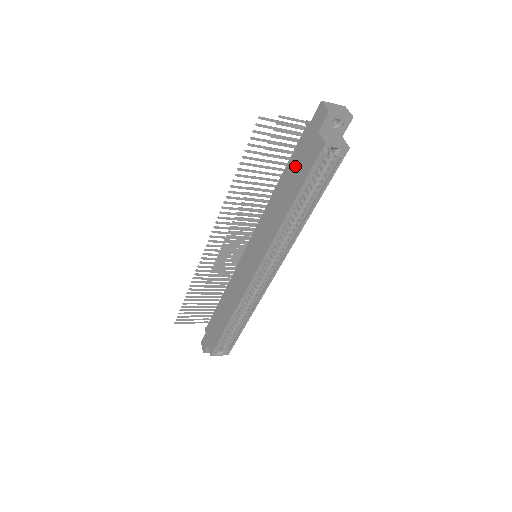
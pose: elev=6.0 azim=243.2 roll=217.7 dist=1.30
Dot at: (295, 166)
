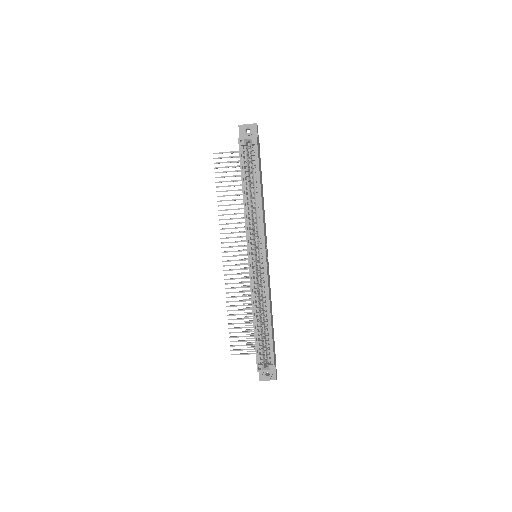
Dot at: occluded
